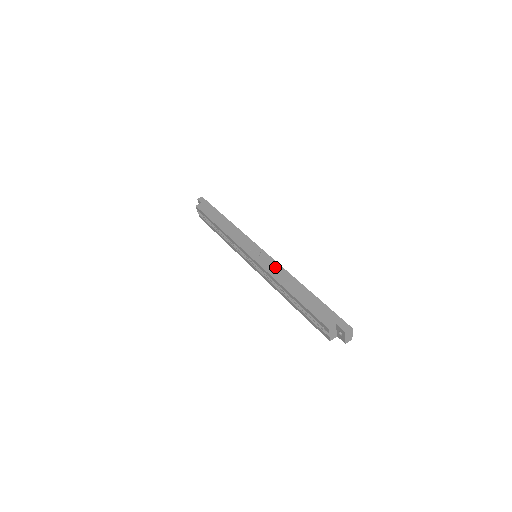
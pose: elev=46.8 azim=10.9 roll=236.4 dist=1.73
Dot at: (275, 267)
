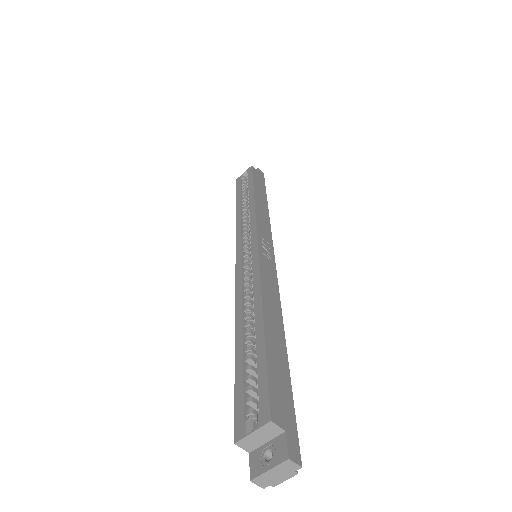
Dot at: (273, 283)
